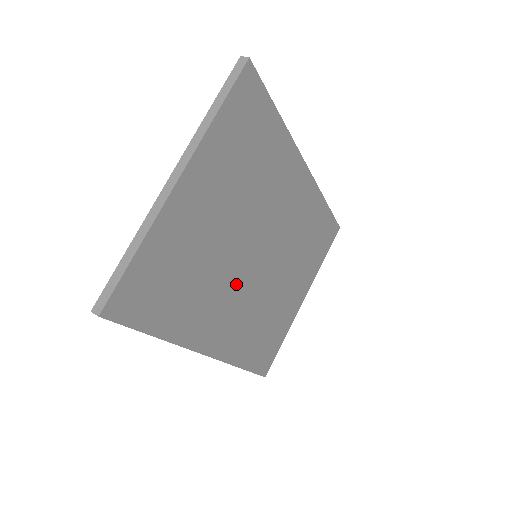
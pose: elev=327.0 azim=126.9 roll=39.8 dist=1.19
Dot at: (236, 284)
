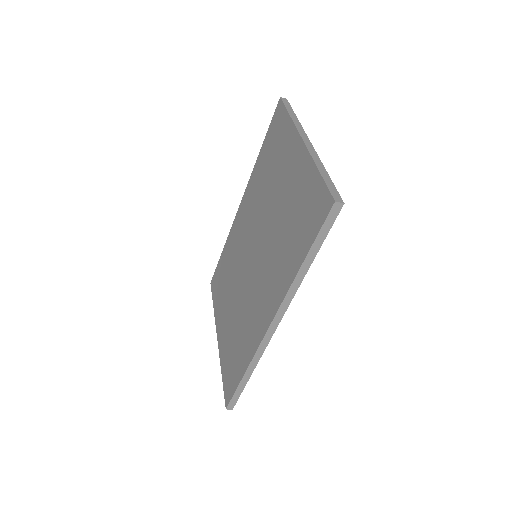
Dot at: occluded
